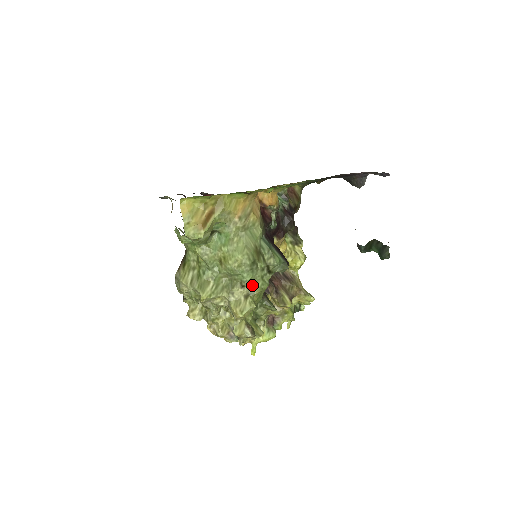
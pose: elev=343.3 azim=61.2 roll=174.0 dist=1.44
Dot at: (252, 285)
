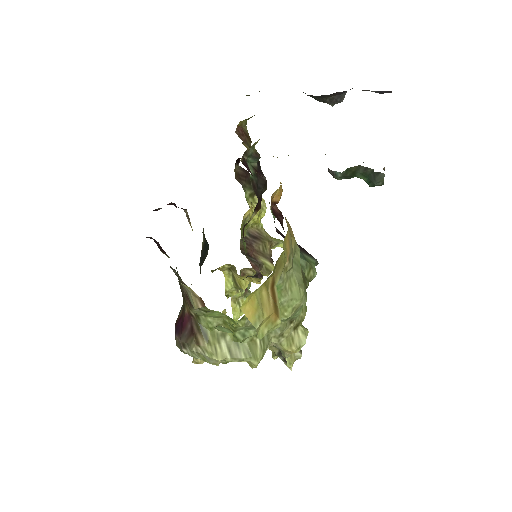
Dot at: occluded
